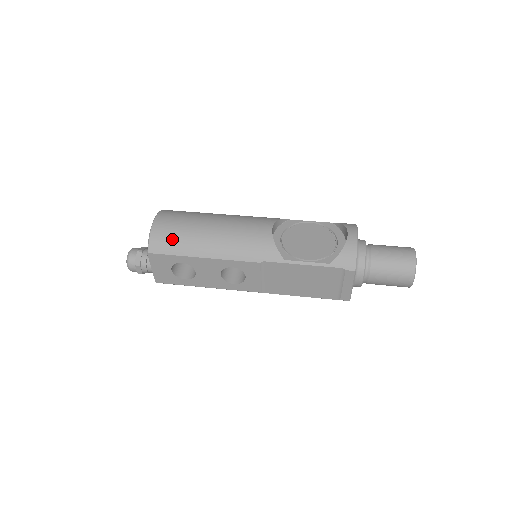
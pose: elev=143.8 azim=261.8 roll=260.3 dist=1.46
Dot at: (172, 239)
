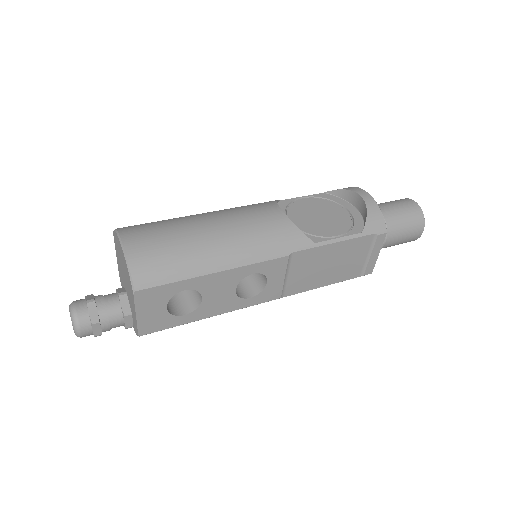
Dot at: (165, 260)
